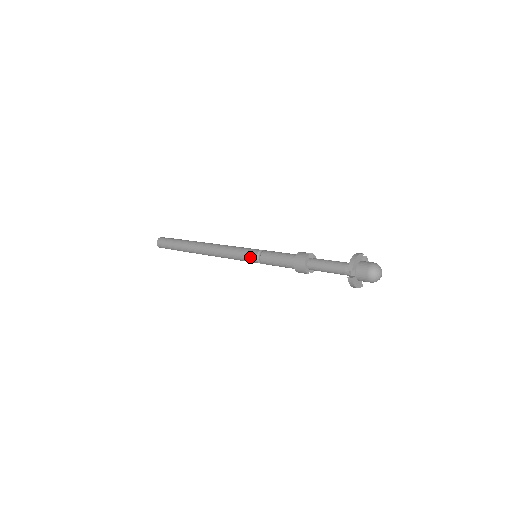
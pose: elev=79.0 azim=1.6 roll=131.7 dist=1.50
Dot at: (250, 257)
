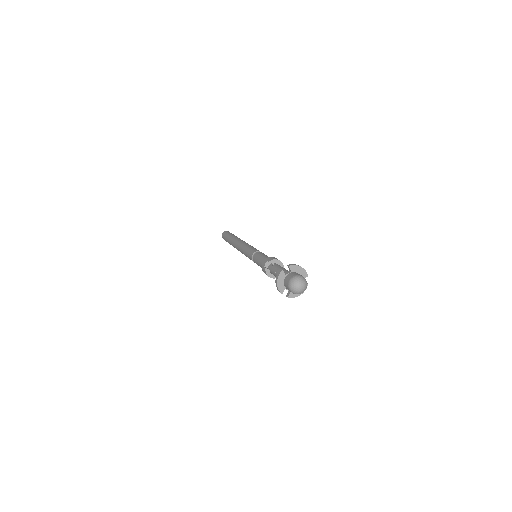
Dot at: occluded
